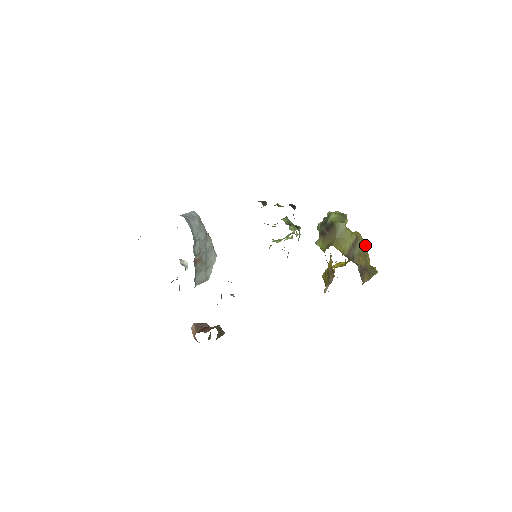
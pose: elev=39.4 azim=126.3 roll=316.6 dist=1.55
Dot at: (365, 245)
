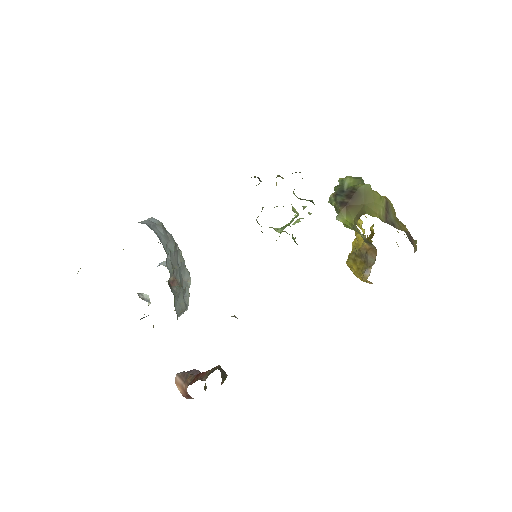
Dot at: (394, 210)
